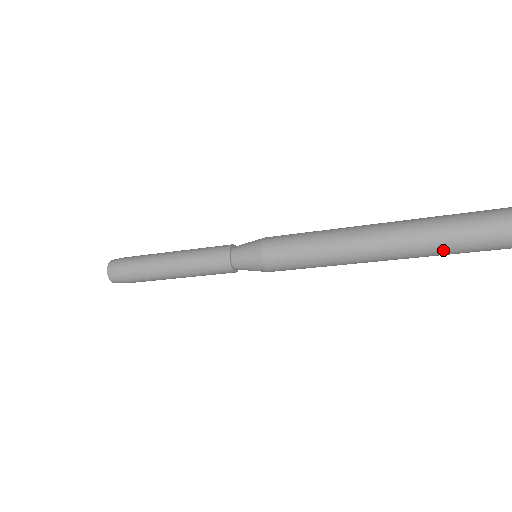
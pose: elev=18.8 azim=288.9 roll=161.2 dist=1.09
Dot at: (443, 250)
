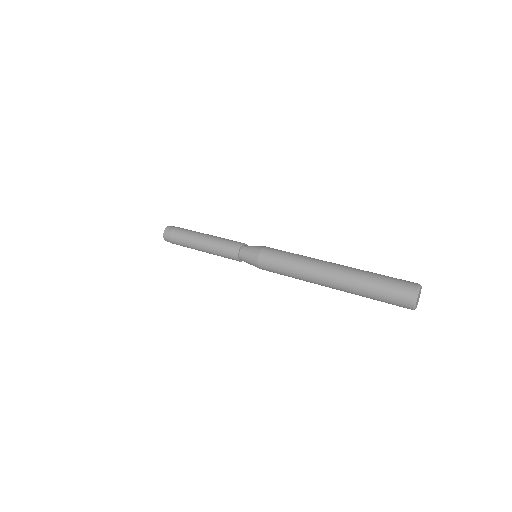
Dot at: (364, 294)
